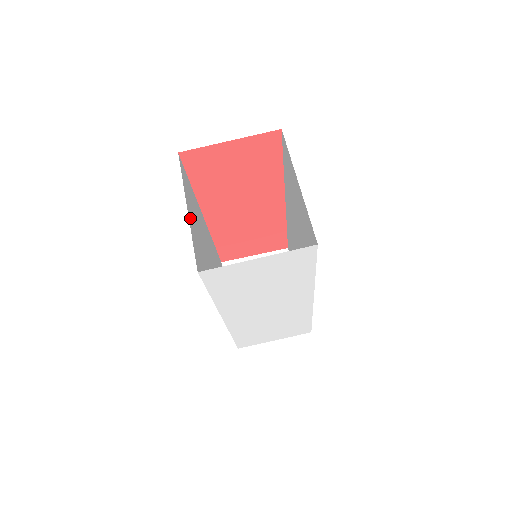
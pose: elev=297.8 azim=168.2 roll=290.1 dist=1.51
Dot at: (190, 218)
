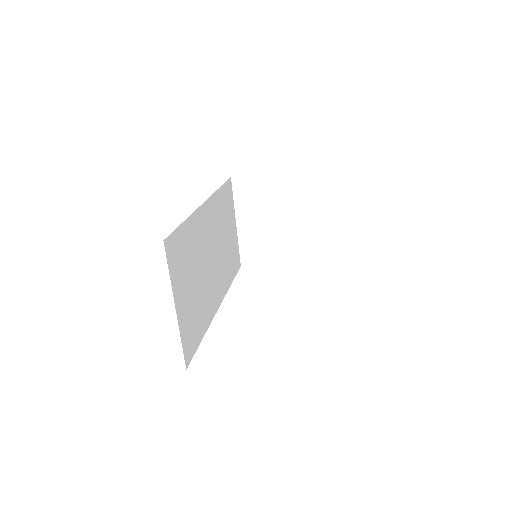
Dot at: (180, 309)
